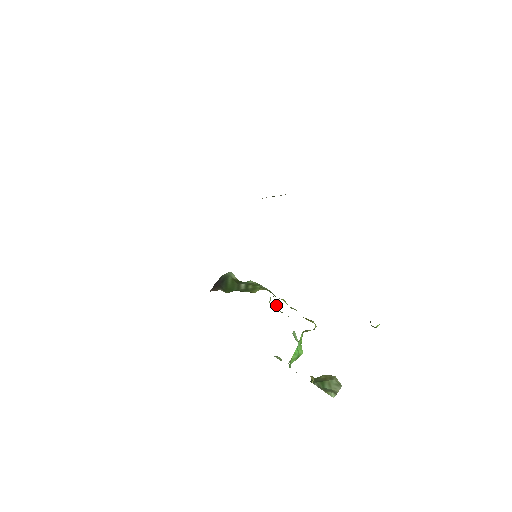
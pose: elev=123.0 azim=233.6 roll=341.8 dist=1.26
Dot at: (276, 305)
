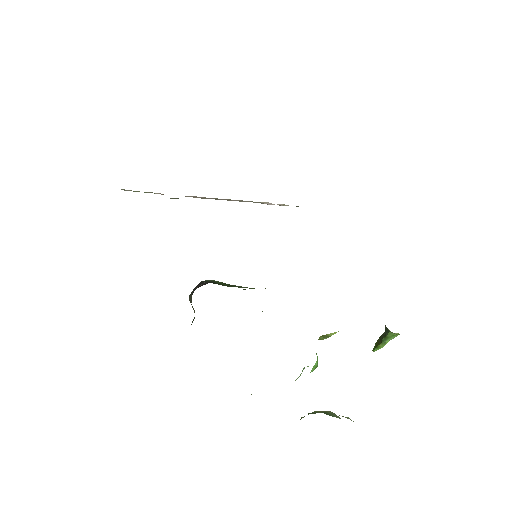
Dot at: occluded
